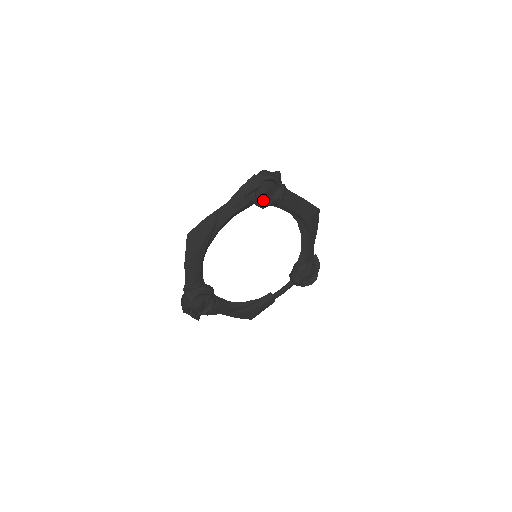
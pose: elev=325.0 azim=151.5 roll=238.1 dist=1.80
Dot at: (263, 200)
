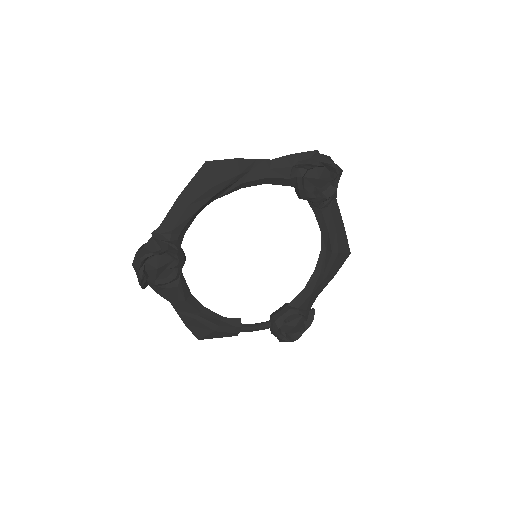
Dot at: (308, 188)
